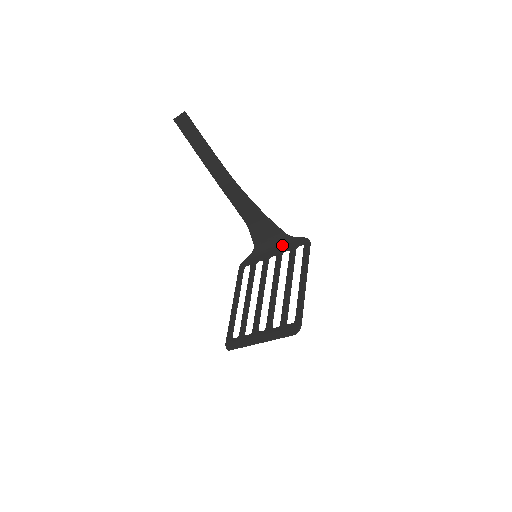
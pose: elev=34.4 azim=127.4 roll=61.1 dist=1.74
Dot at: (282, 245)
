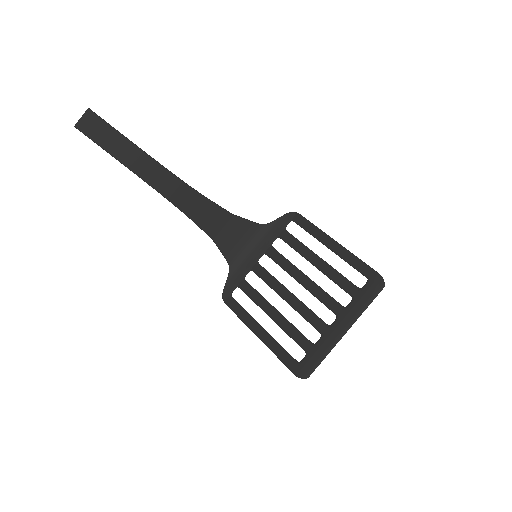
Dot at: (264, 239)
